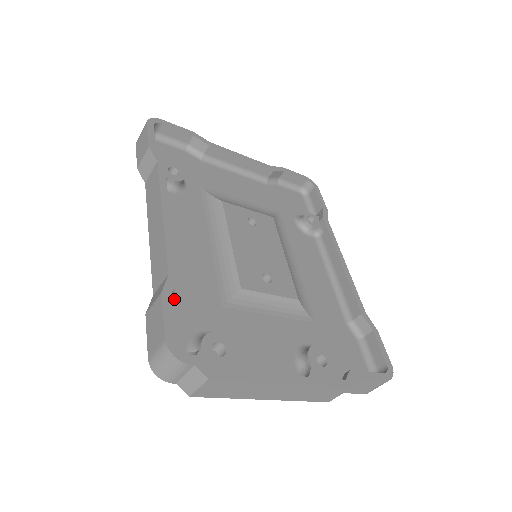
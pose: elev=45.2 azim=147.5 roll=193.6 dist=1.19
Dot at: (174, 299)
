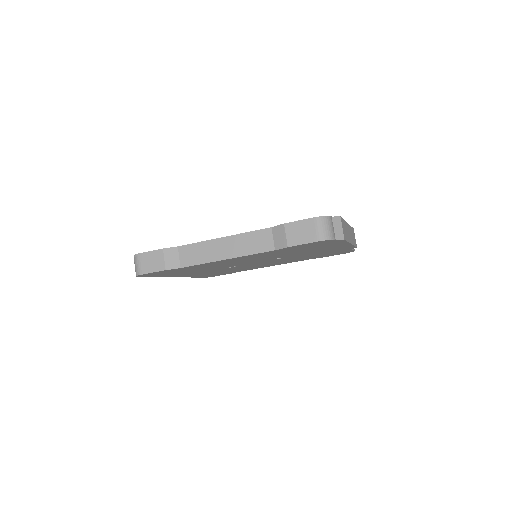
Dot at: occluded
